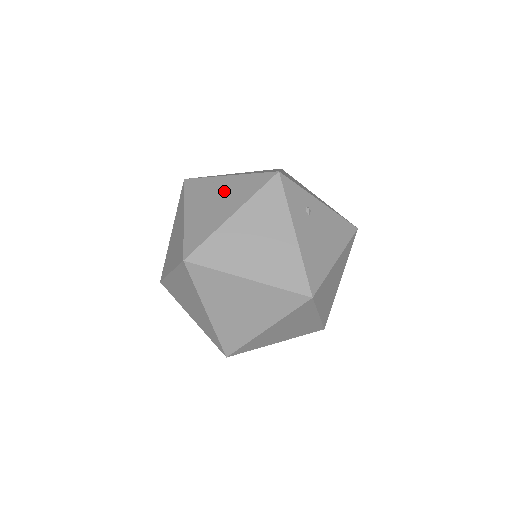
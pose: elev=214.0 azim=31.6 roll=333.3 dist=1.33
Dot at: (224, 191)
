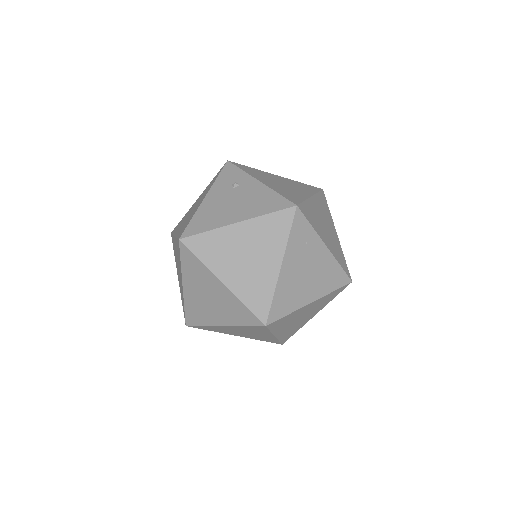
Dot at: occluded
